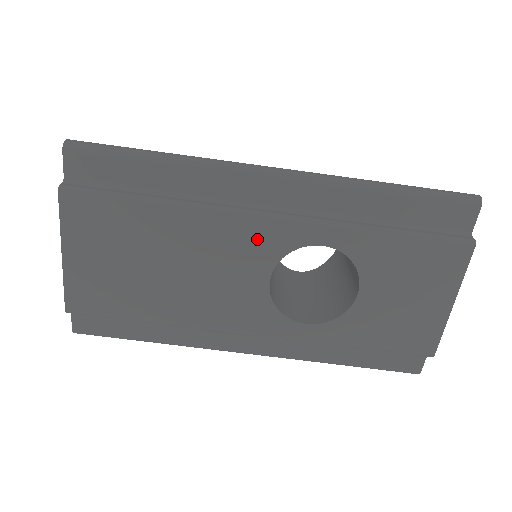
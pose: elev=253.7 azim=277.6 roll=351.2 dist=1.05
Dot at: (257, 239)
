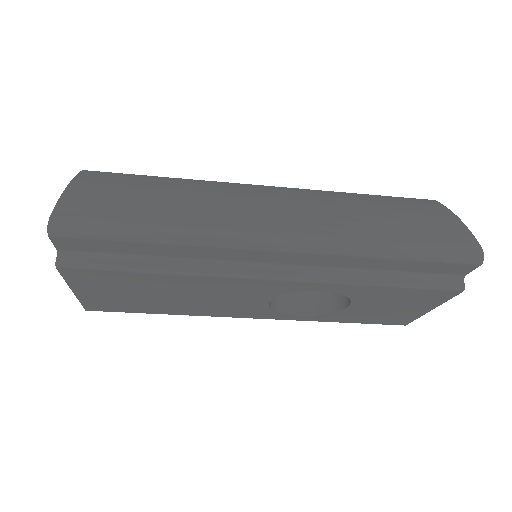
Dot at: (258, 288)
